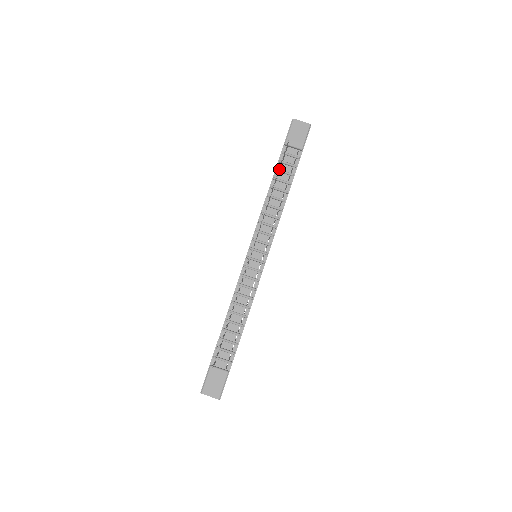
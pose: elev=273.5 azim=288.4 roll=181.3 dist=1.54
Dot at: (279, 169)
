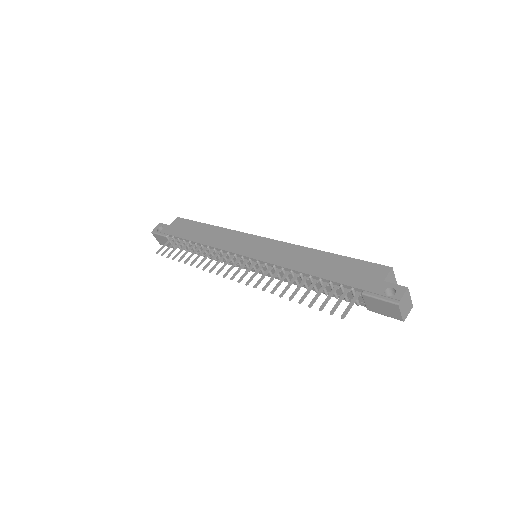
Dot at: (315, 301)
